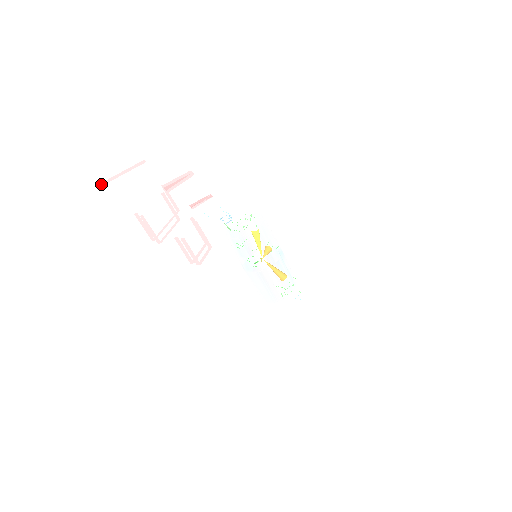
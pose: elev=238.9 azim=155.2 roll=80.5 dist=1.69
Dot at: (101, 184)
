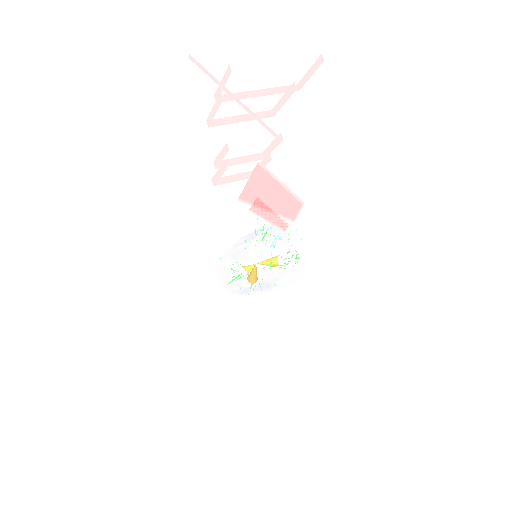
Dot at: (196, 61)
